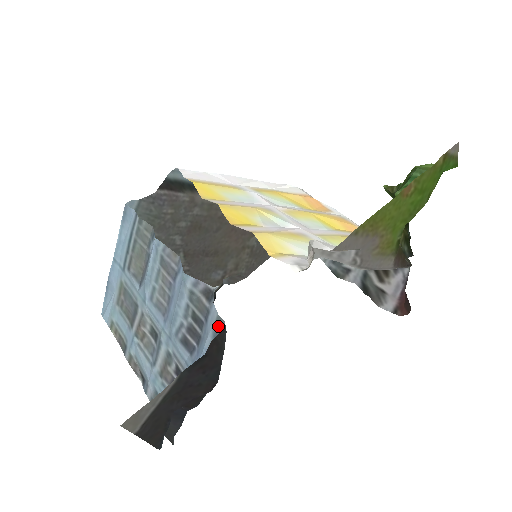
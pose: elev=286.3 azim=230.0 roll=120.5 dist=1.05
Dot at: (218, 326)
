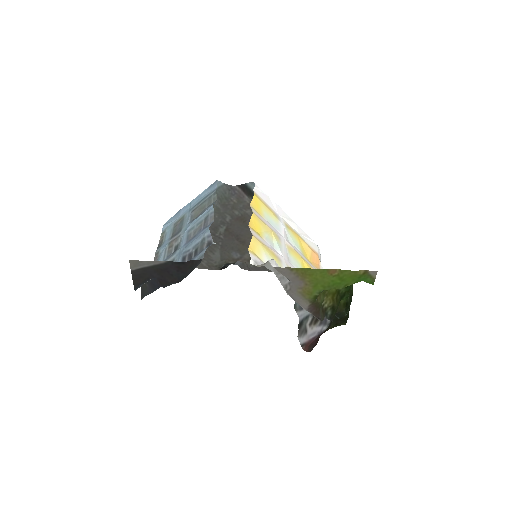
Dot at: (200, 258)
